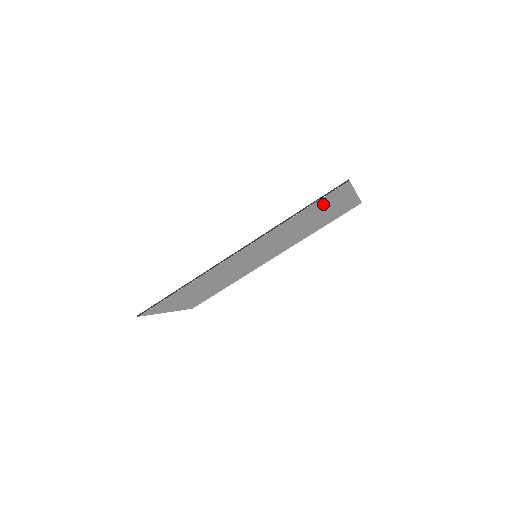
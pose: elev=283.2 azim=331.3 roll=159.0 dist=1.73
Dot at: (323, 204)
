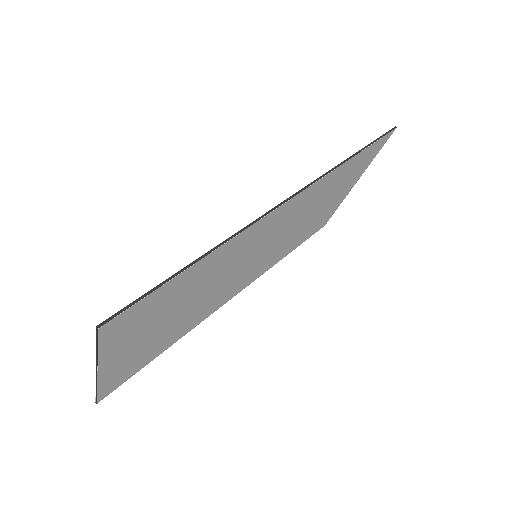
Dot at: (356, 167)
